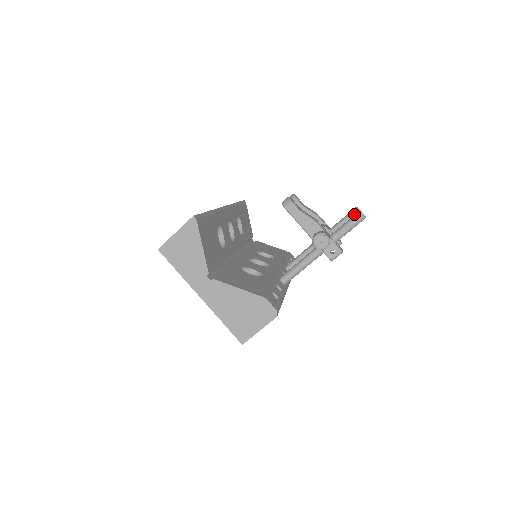
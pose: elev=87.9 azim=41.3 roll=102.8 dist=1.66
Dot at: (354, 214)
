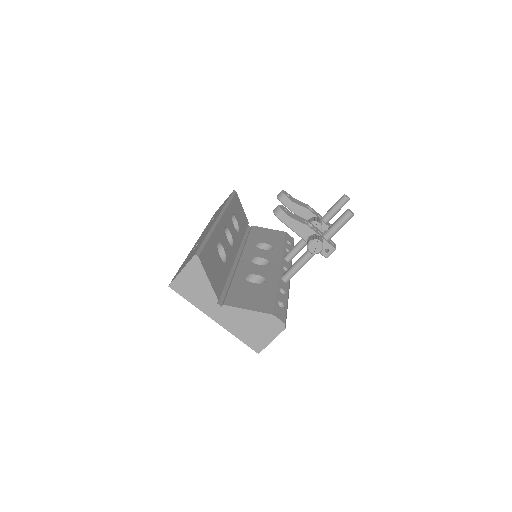
Dot at: (342, 203)
